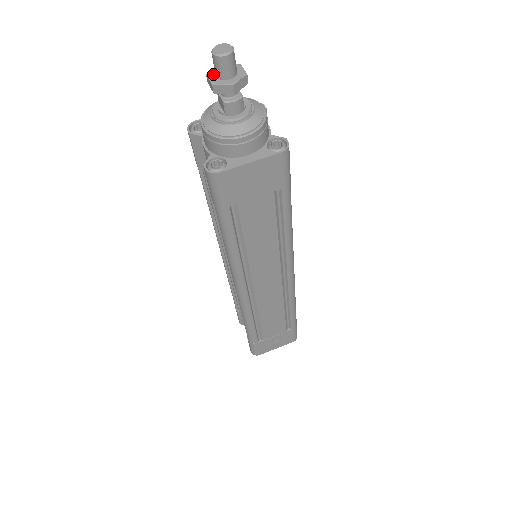
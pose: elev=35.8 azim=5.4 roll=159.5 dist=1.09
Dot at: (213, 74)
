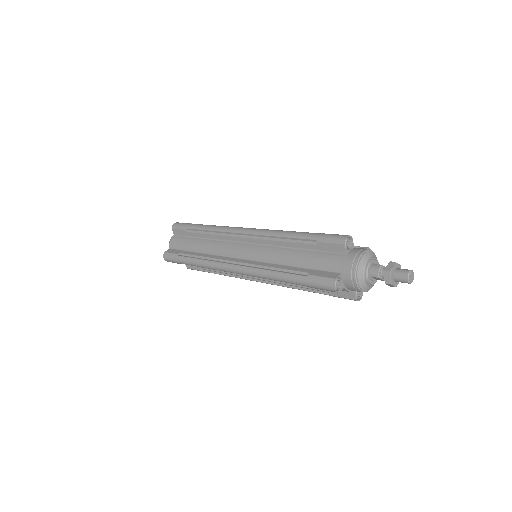
Dot at: (393, 281)
